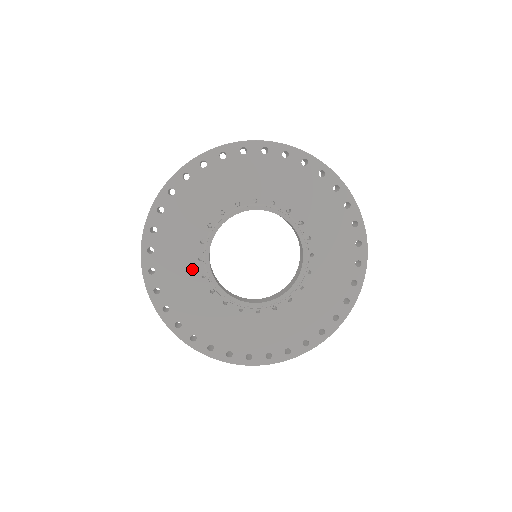
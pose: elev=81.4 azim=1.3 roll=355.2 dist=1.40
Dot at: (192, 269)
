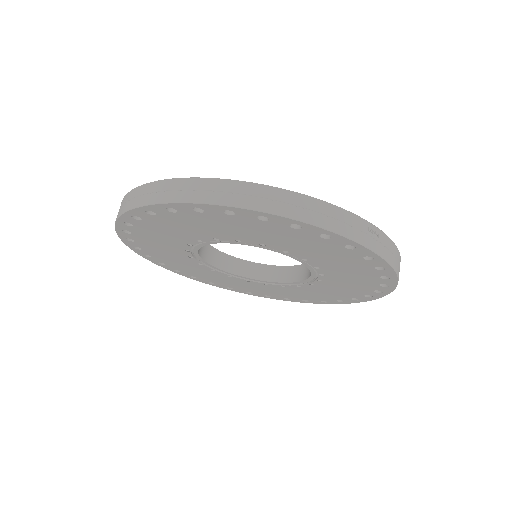
Dot at: (216, 274)
